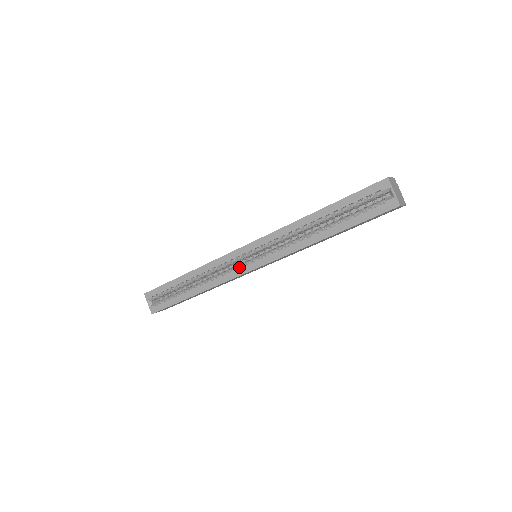
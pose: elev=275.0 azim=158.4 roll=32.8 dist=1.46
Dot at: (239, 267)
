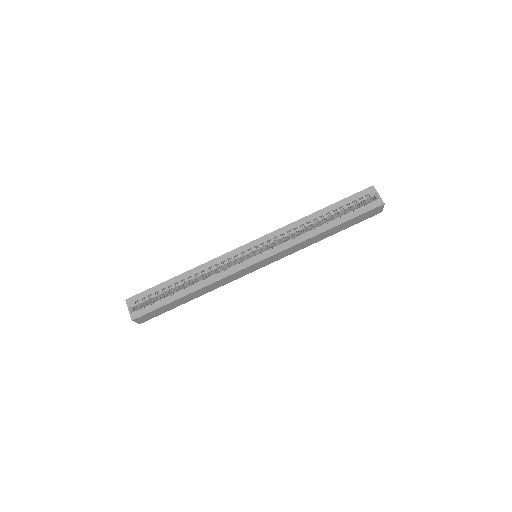
Dot at: (244, 261)
